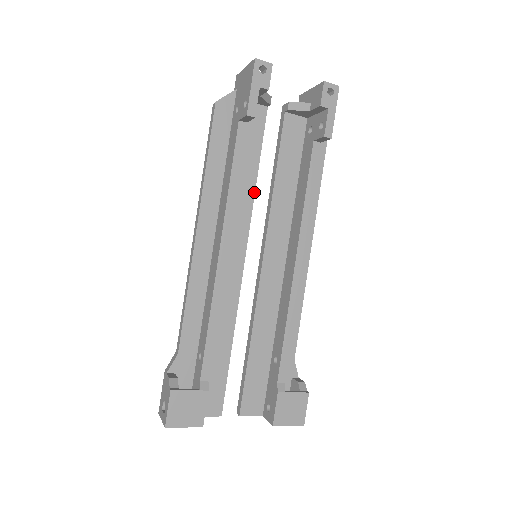
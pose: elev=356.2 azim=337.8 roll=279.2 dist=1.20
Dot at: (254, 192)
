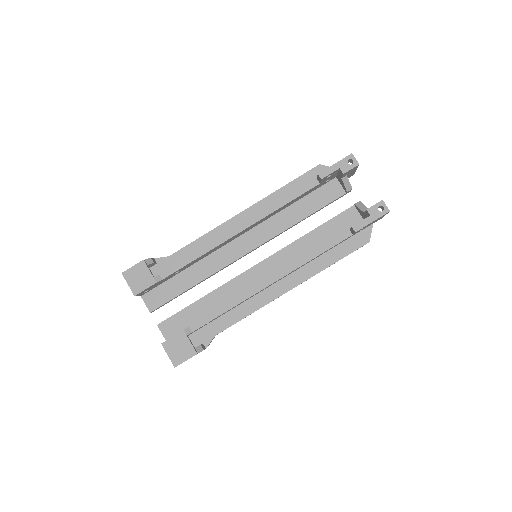
Dot at: (292, 226)
